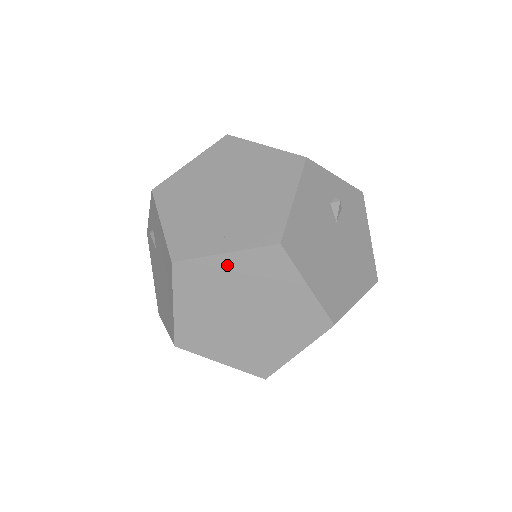
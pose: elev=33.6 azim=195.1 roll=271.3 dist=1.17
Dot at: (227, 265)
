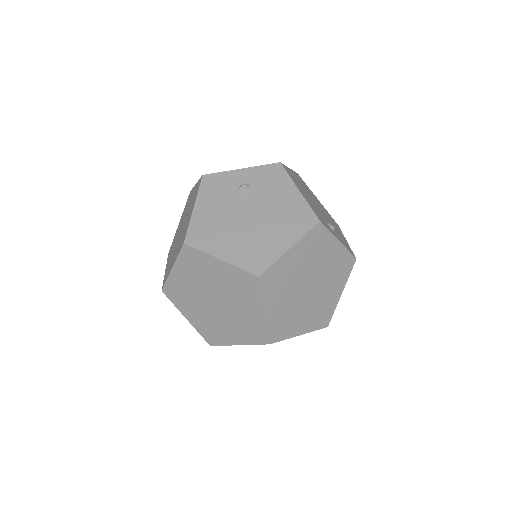
Dot at: (179, 275)
